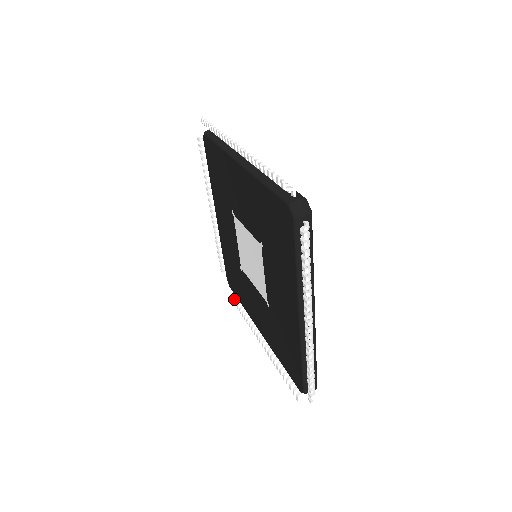
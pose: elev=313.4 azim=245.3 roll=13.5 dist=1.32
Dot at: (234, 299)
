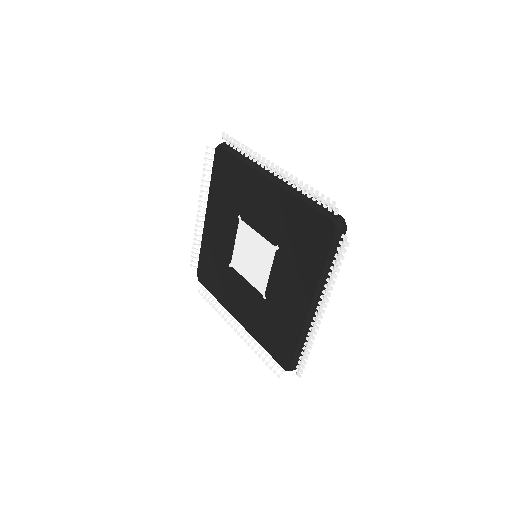
Dot at: (203, 292)
